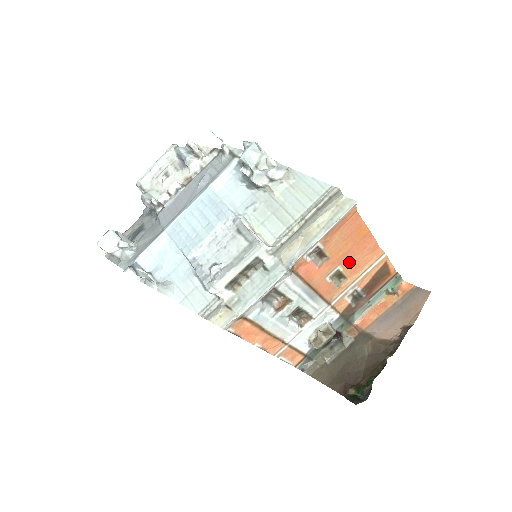
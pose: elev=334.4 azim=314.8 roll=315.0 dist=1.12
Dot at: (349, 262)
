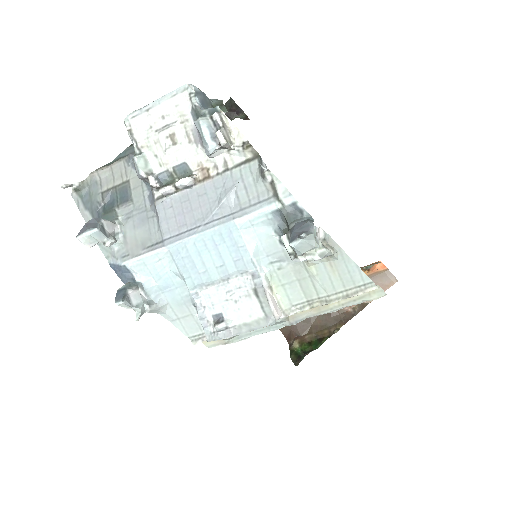
Dot at: occluded
